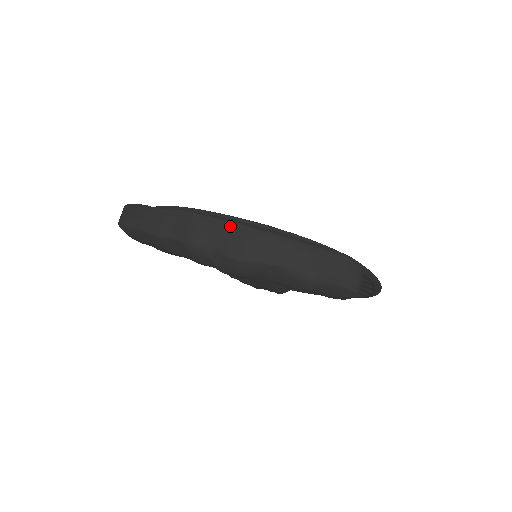
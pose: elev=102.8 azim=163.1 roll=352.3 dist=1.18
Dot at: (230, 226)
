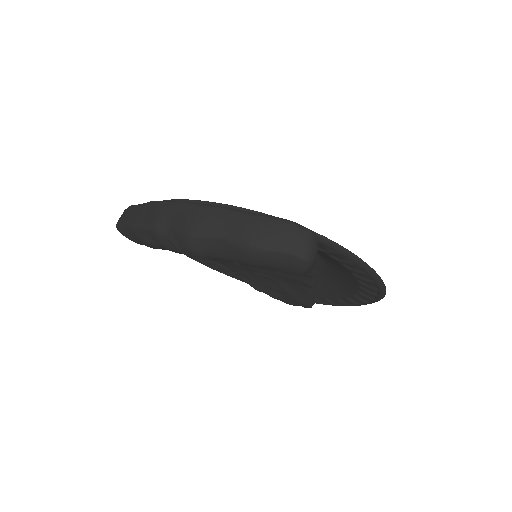
Dot at: (183, 206)
